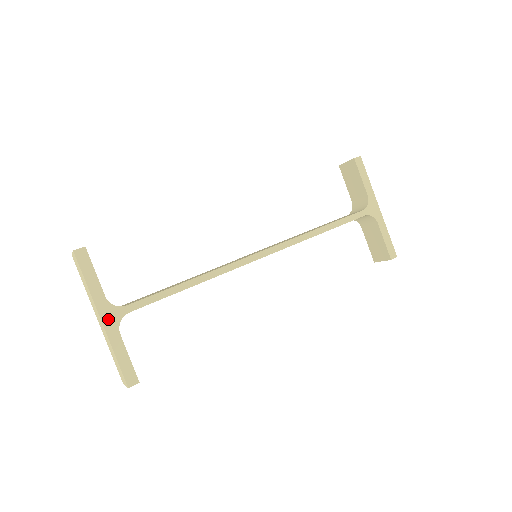
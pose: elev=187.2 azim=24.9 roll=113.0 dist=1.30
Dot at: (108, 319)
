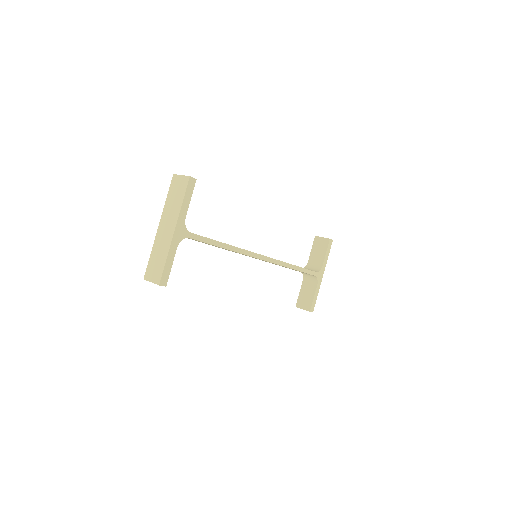
Dot at: (178, 233)
